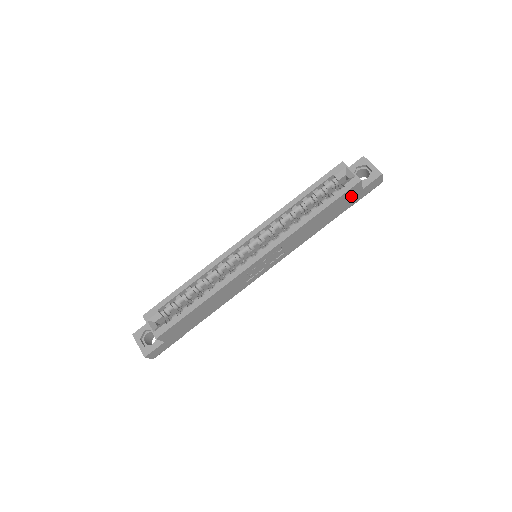
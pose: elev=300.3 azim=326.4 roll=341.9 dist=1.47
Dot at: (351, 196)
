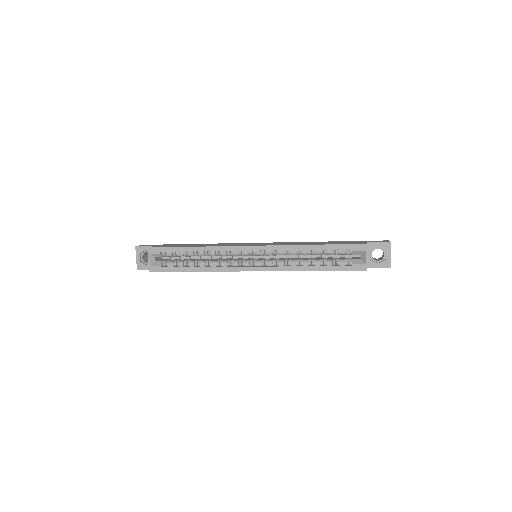
Dot at: occluded
